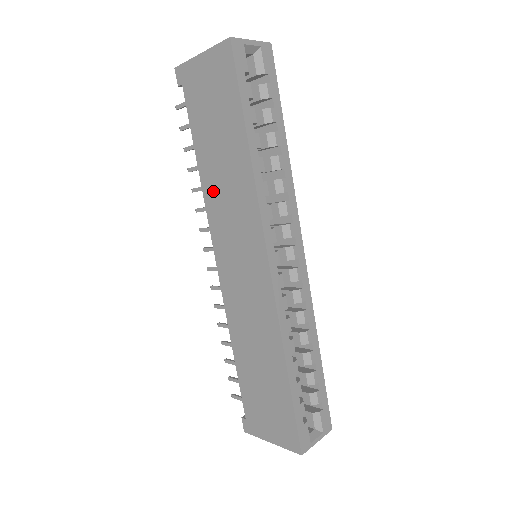
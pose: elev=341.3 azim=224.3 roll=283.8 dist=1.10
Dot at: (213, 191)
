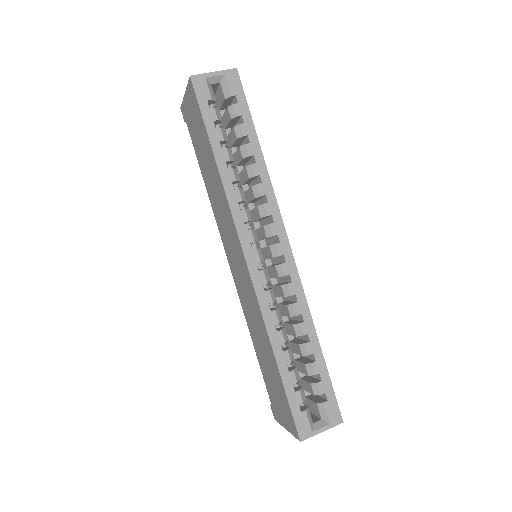
Dot at: (214, 203)
